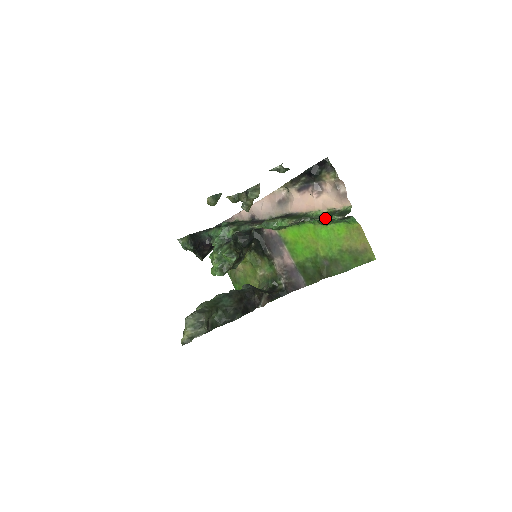
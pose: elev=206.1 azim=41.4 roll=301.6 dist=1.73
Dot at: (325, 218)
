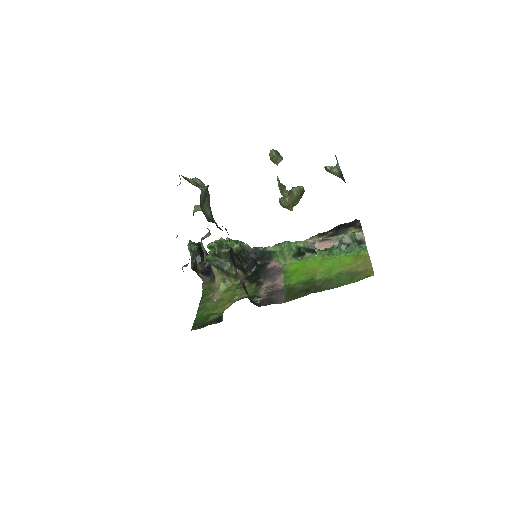
Dot at: (342, 234)
